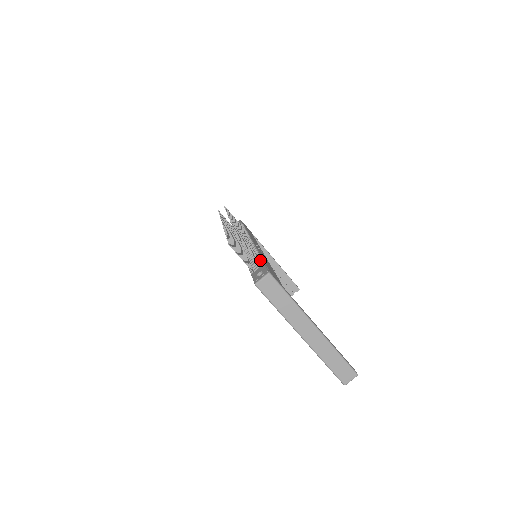
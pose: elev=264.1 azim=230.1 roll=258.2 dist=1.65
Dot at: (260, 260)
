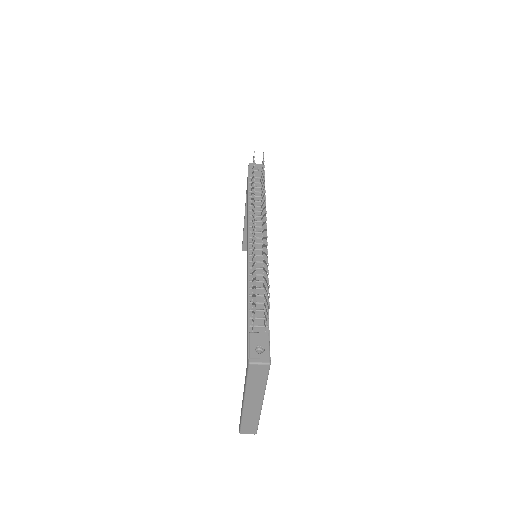
Dot at: occluded
